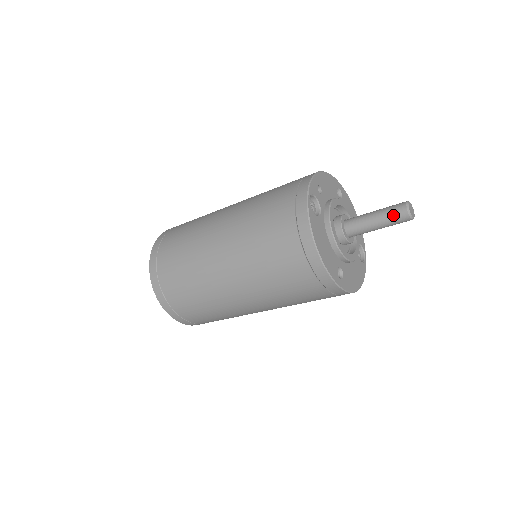
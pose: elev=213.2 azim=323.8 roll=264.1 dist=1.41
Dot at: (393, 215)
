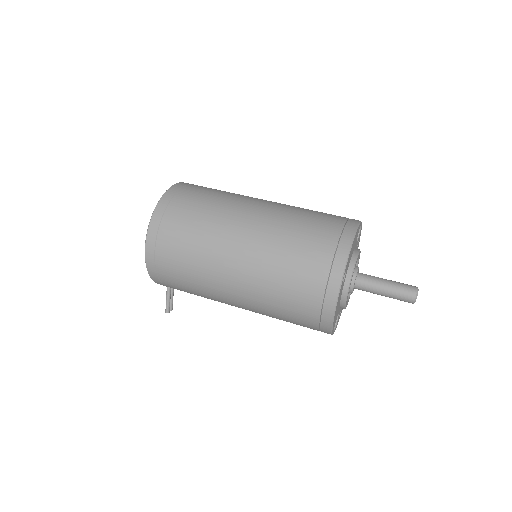
Dot at: (404, 285)
